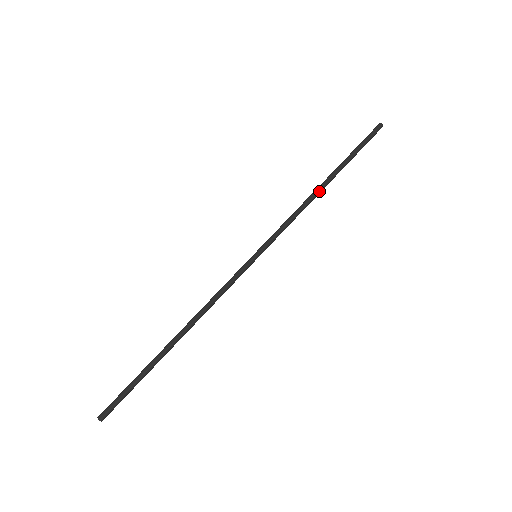
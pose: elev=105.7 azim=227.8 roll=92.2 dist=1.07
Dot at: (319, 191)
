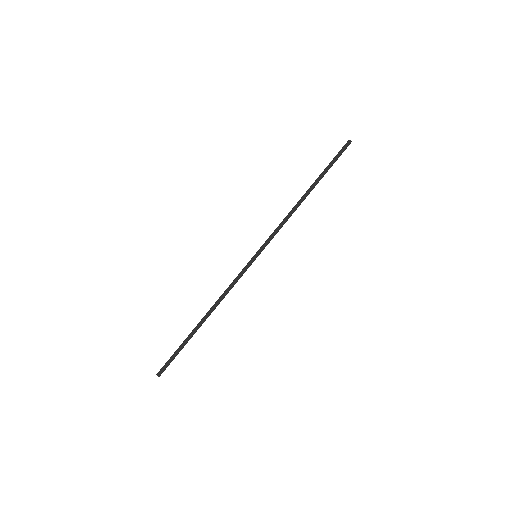
Dot at: (301, 201)
